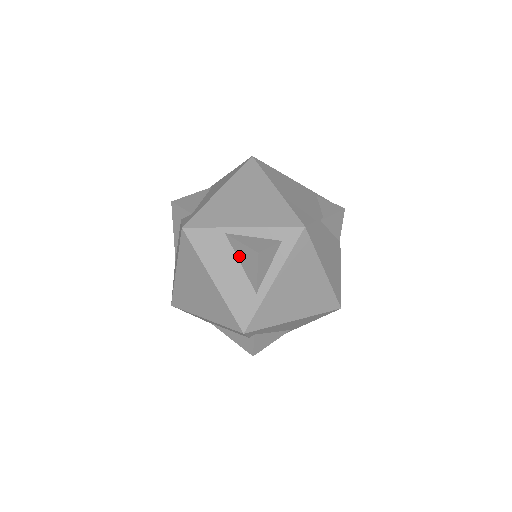
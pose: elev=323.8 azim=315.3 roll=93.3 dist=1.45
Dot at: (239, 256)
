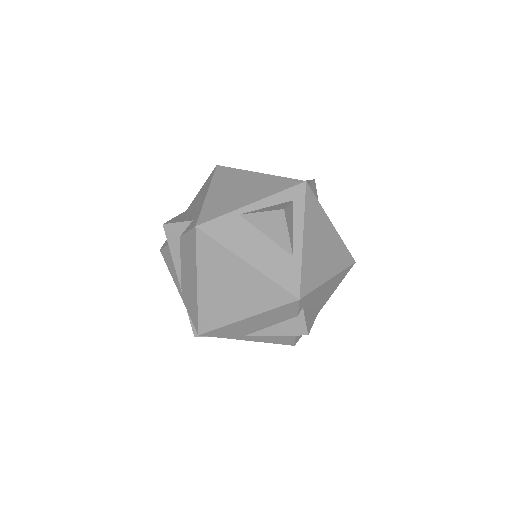
Dot at: (262, 228)
